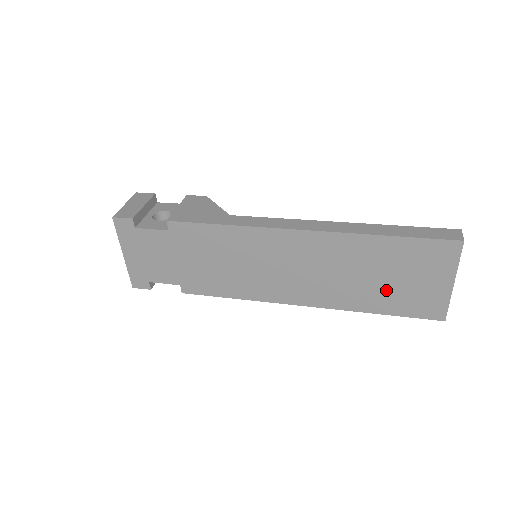
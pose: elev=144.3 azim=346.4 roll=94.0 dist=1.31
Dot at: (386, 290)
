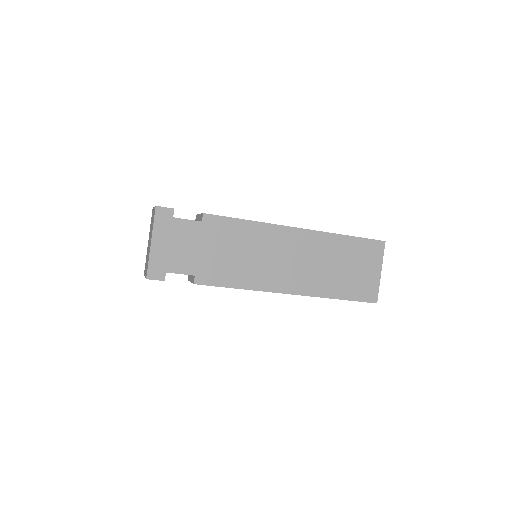
Dot at: (345, 278)
